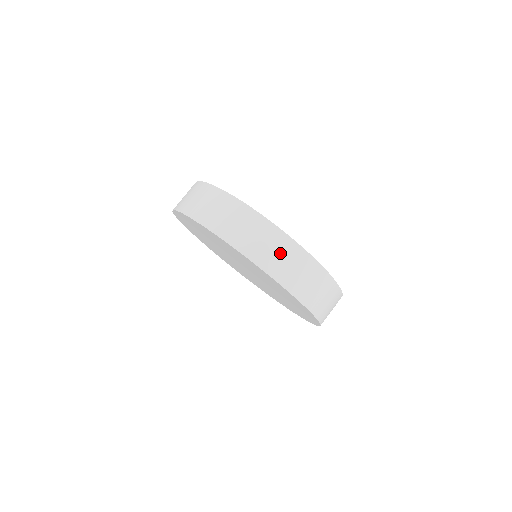
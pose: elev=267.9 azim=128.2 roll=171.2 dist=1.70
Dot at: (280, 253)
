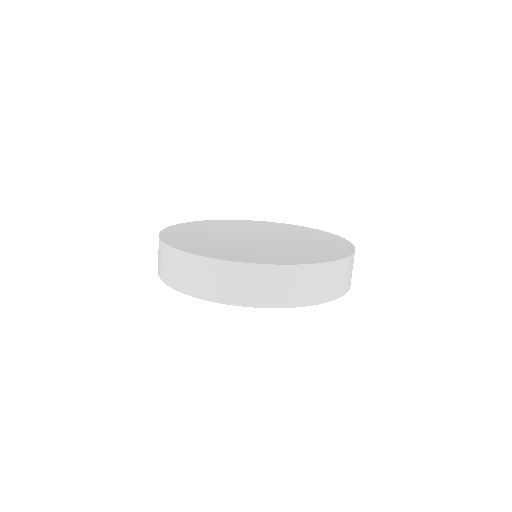
Dot at: (268, 284)
